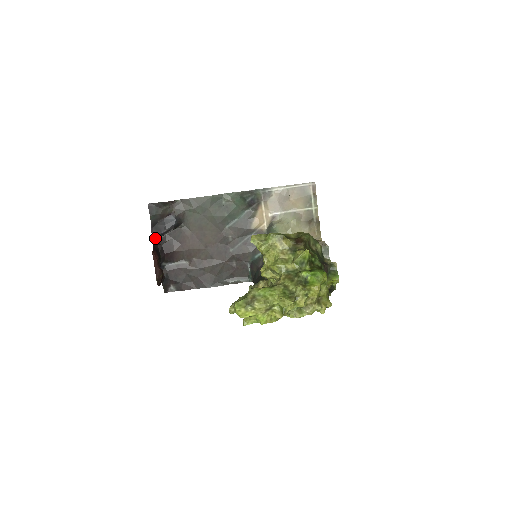
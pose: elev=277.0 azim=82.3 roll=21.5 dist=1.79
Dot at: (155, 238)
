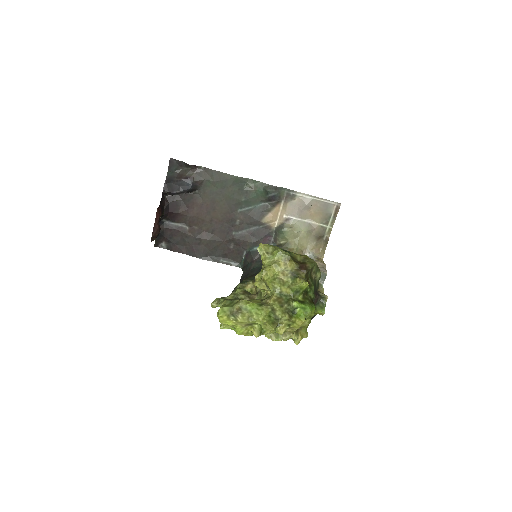
Dot at: (165, 194)
